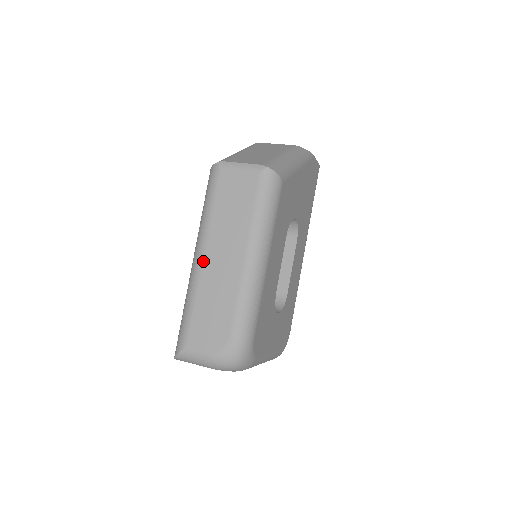
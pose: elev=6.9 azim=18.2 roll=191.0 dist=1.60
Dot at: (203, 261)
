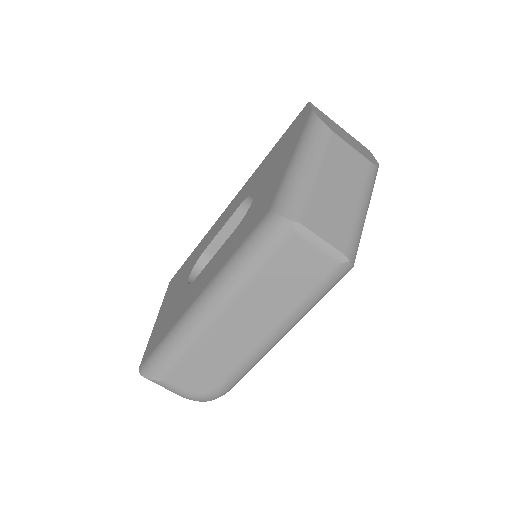
Dot at: (218, 318)
